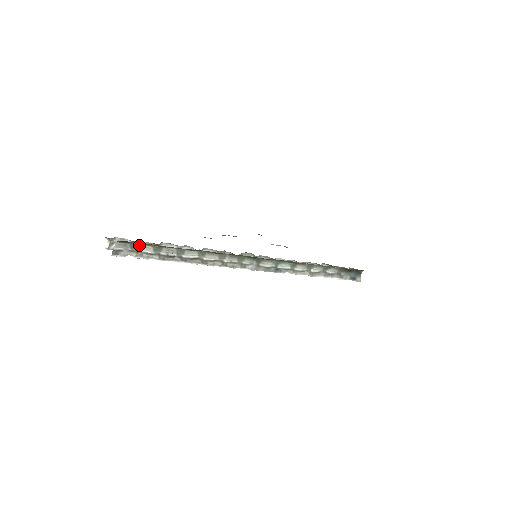
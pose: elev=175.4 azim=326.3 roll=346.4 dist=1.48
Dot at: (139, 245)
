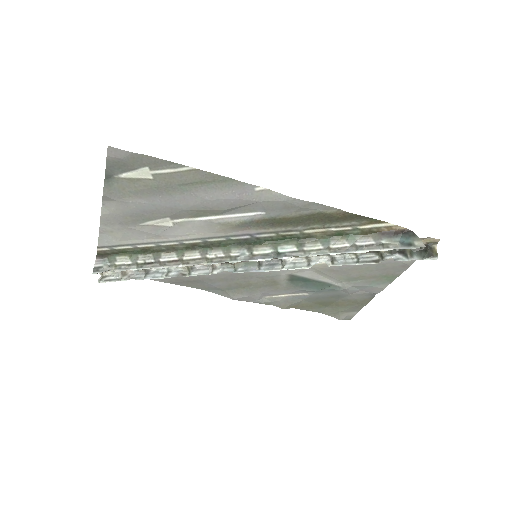
Dot at: (116, 258)
